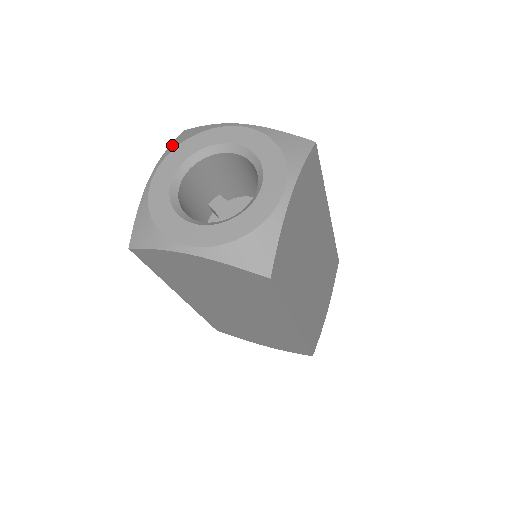
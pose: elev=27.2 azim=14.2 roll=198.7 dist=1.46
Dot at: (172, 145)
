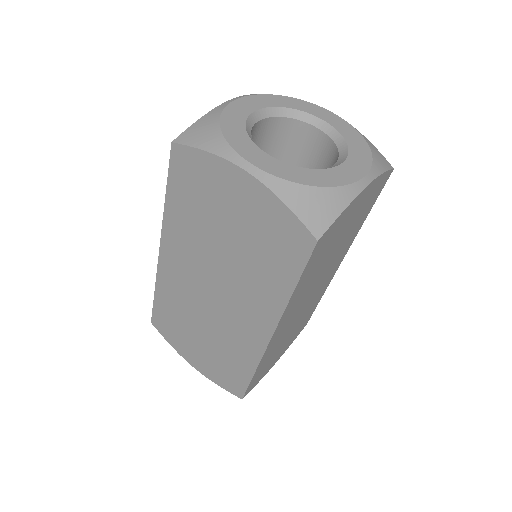
Dot at: occluded
